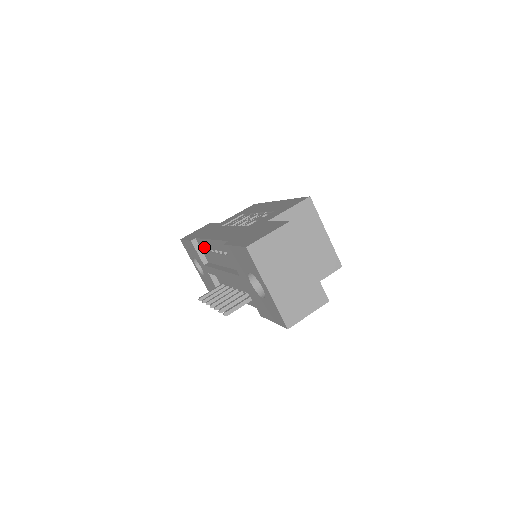
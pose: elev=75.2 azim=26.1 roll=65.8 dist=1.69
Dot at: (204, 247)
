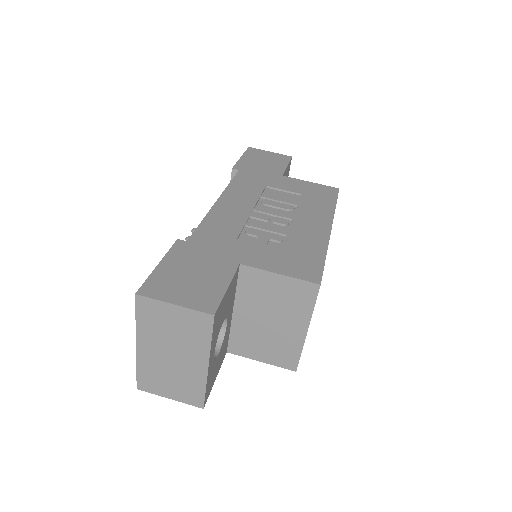
Dot at: occluded
